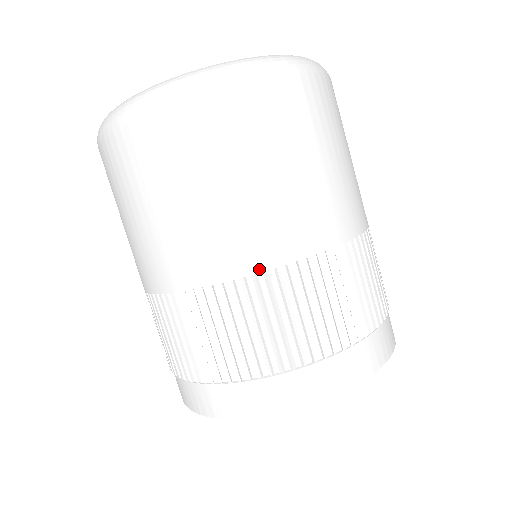
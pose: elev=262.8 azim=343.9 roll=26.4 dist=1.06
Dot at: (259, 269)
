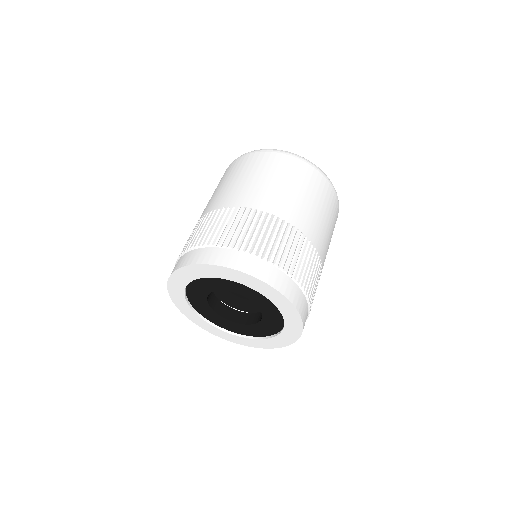
Dot at: (271, 212)
